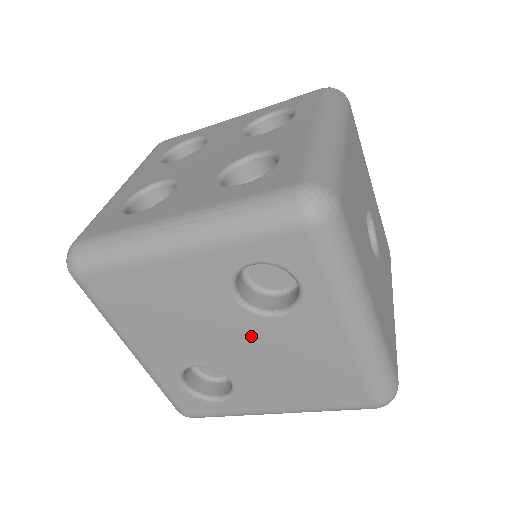
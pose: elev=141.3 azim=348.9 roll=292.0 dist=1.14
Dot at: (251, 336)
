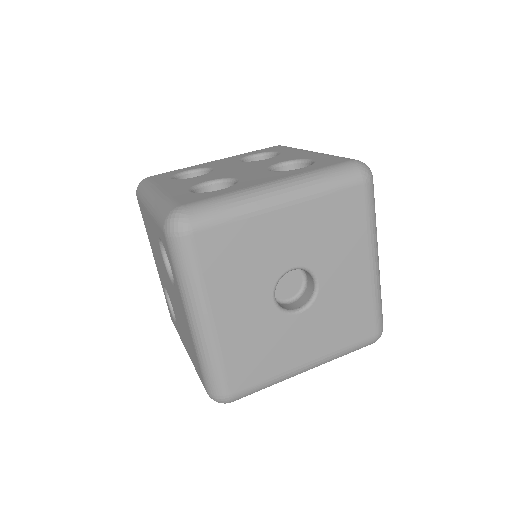
Dot at: (170, 287)
